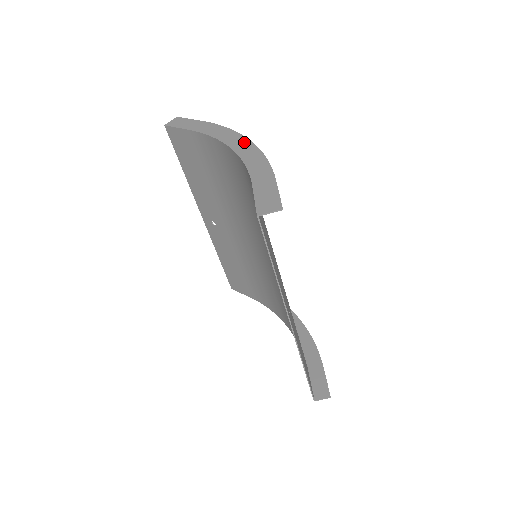
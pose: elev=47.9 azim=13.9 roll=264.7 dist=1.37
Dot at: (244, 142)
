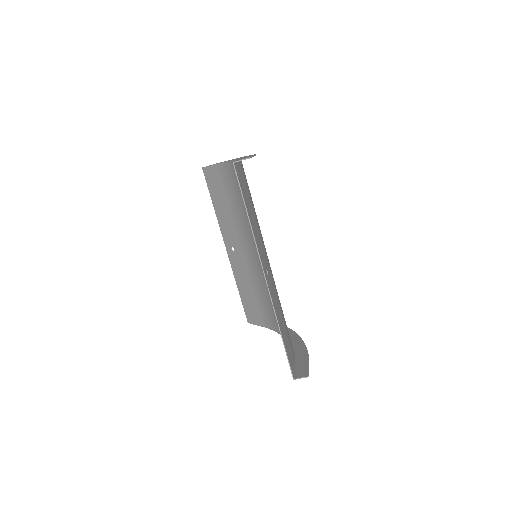
Dot at: occluded
